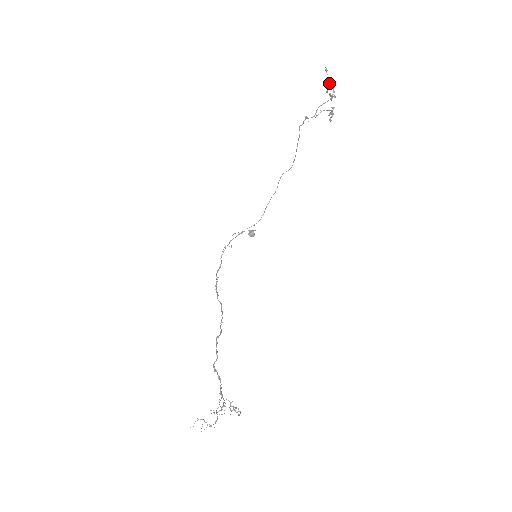
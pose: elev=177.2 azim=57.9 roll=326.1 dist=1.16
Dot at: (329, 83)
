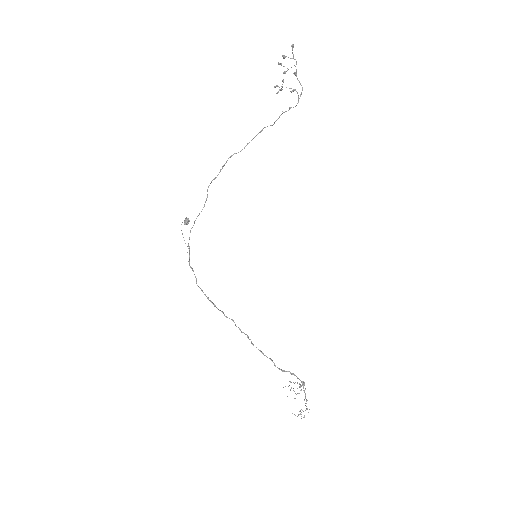
Dot at: (288, 57)
